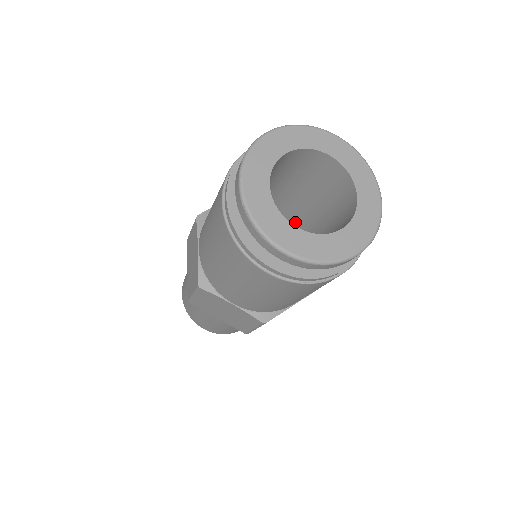
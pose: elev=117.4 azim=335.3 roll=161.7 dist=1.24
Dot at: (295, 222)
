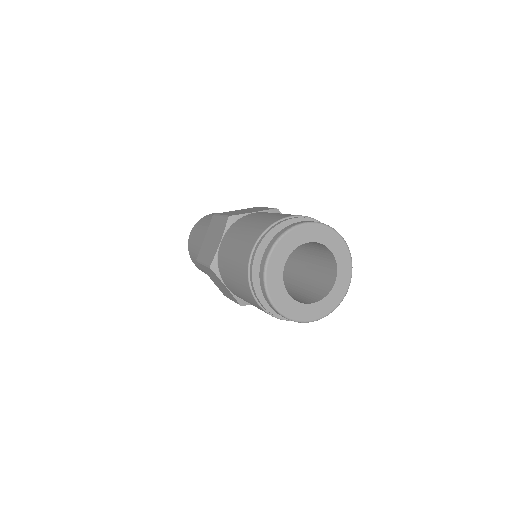
Dot at: occluded
